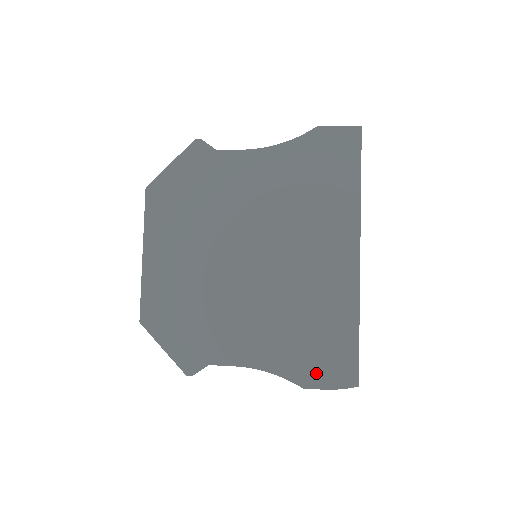
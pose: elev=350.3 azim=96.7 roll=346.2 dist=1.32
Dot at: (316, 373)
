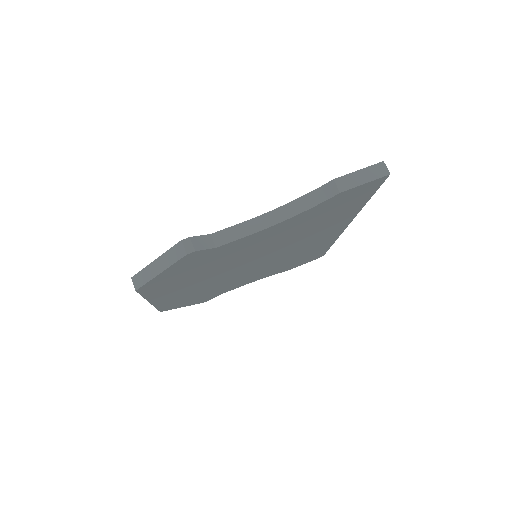
Dot at: (297, 265)
